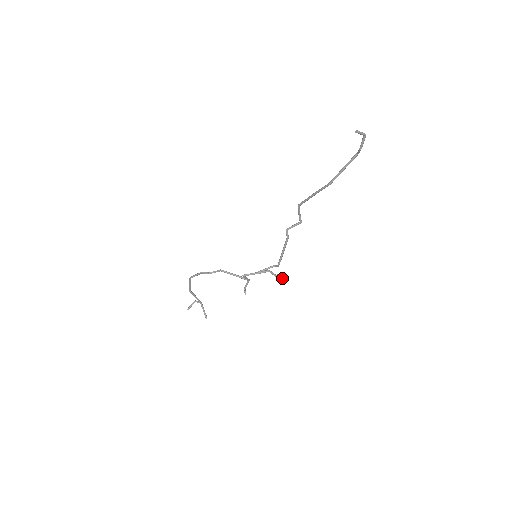
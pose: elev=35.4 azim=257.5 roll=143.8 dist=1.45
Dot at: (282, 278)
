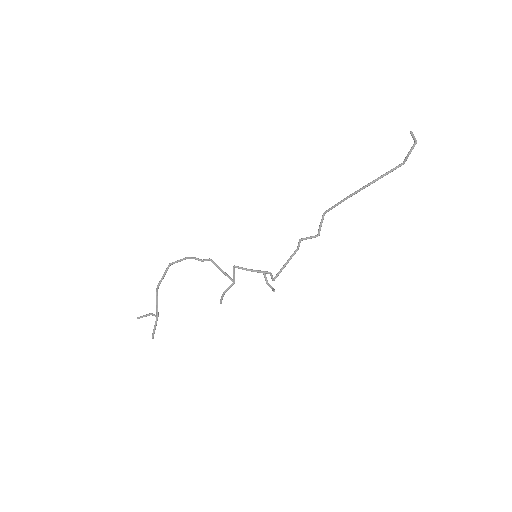
Dot at: (273, 289)
